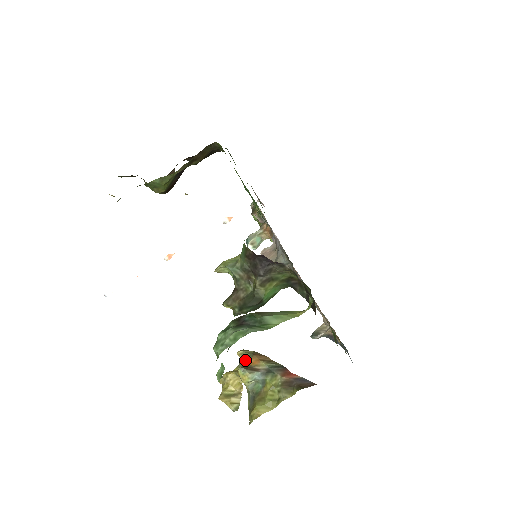
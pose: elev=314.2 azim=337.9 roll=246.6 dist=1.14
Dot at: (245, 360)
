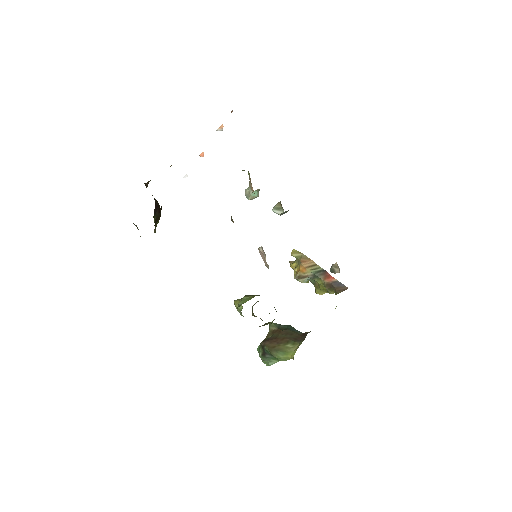
Dot at: occluded
